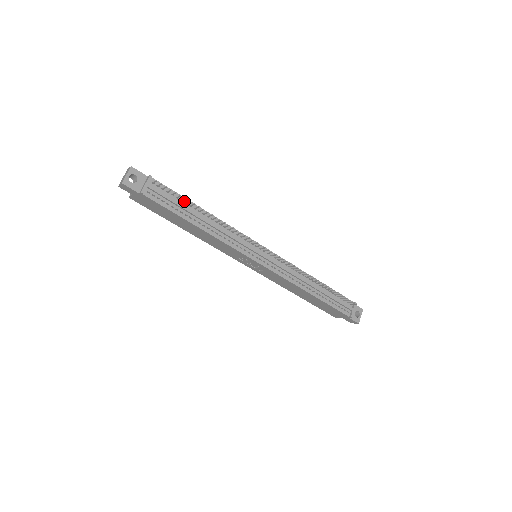
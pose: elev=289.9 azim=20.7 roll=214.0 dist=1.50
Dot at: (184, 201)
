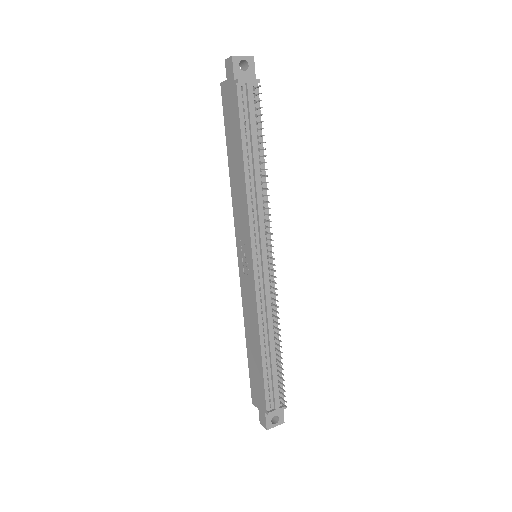
Dot at: (259, 133)
